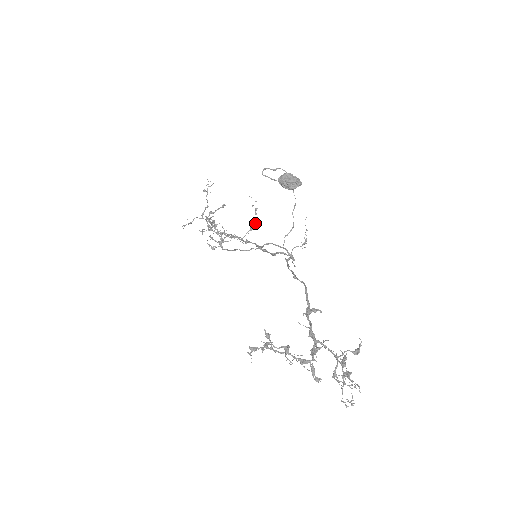
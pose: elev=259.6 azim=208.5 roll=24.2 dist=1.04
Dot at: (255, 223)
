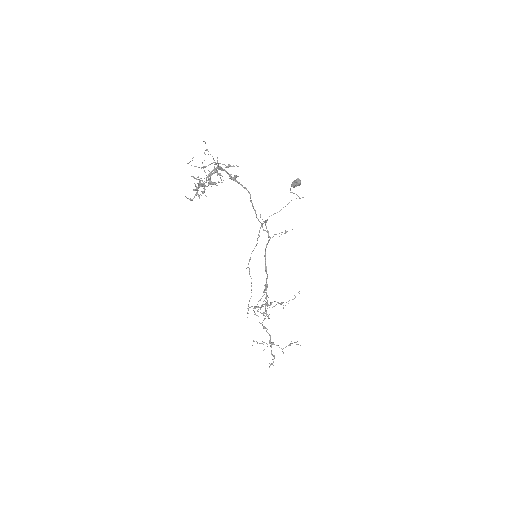
Dot at: occluded
